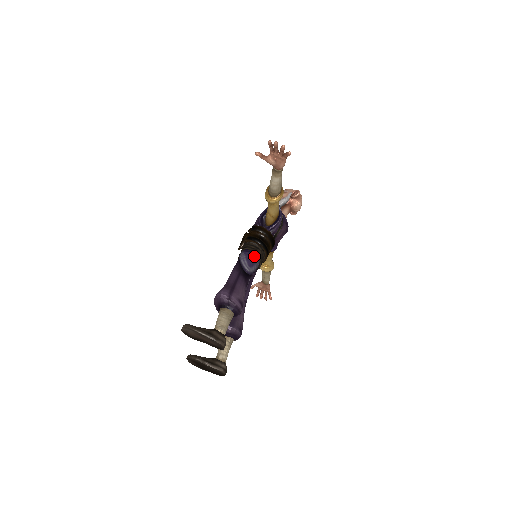
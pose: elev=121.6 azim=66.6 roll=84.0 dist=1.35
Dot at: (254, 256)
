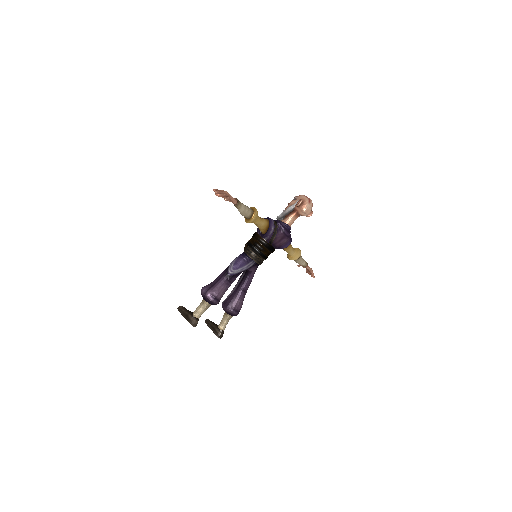
Dot at: (245, 259)
